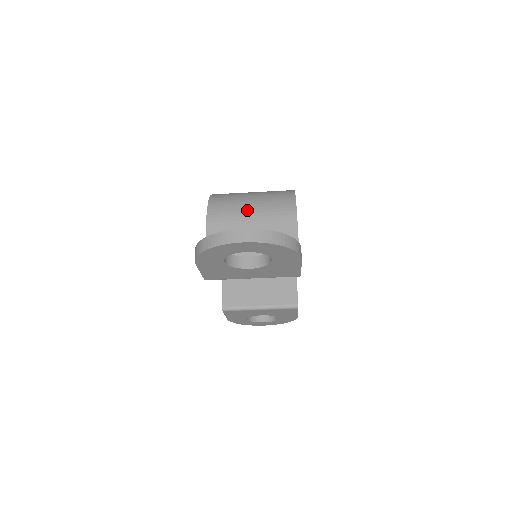
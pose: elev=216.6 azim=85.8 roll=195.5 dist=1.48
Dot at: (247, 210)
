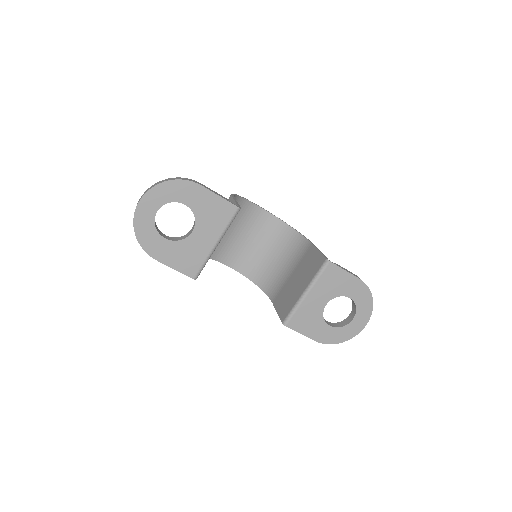
Dot at: occluded
